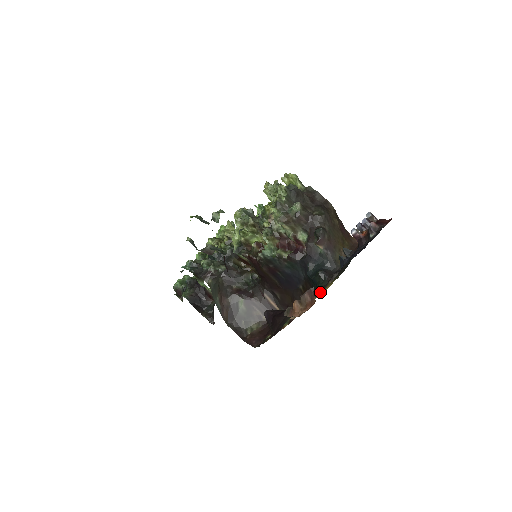
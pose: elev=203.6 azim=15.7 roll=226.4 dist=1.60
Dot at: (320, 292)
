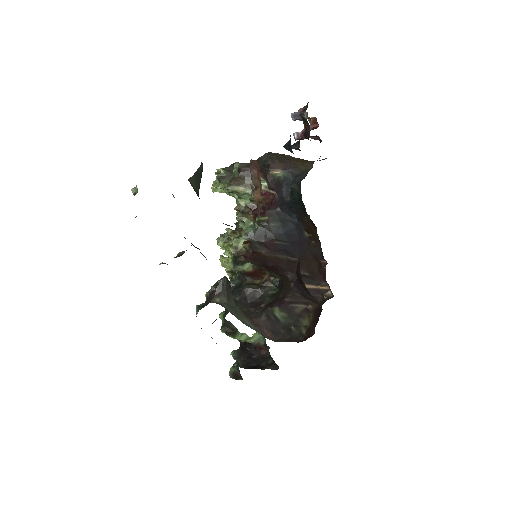
Dot at: occluded
